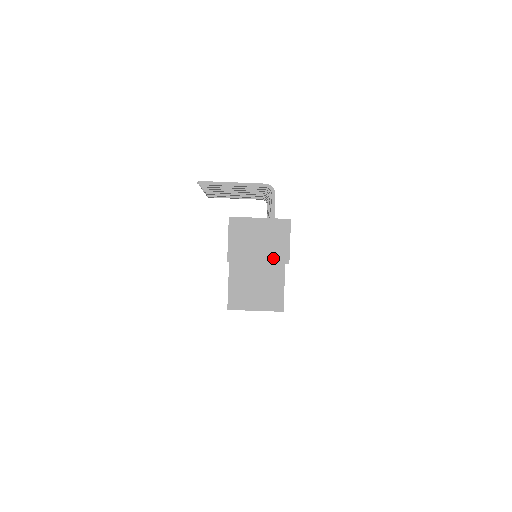
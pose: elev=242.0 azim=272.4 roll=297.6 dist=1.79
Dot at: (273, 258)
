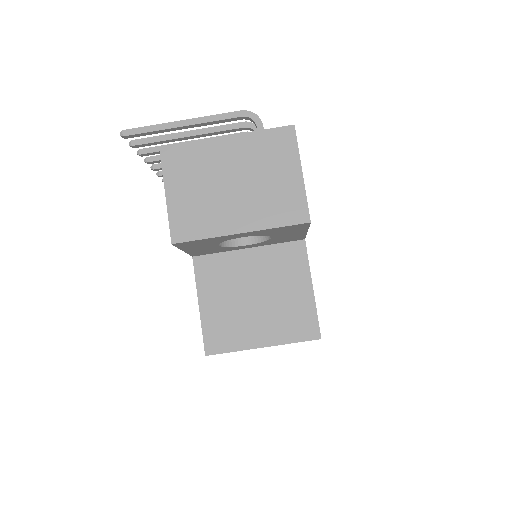
Dot at: (271, 216)
